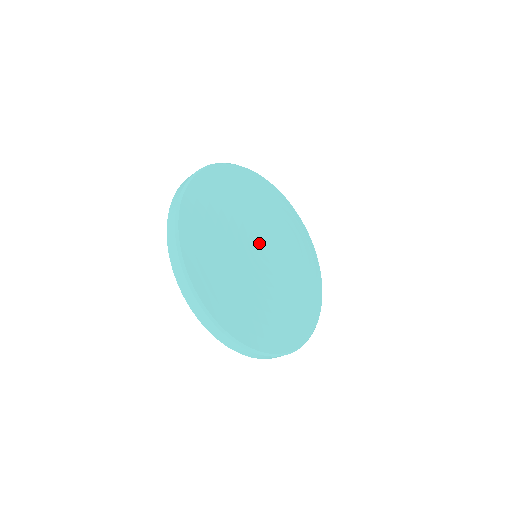
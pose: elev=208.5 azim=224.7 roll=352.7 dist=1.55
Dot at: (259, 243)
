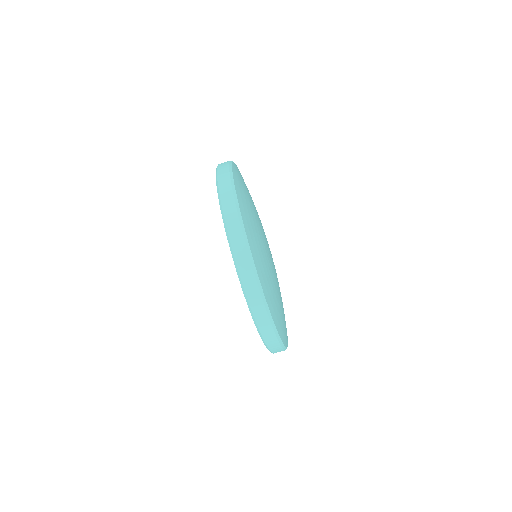
Dot at: occluded
